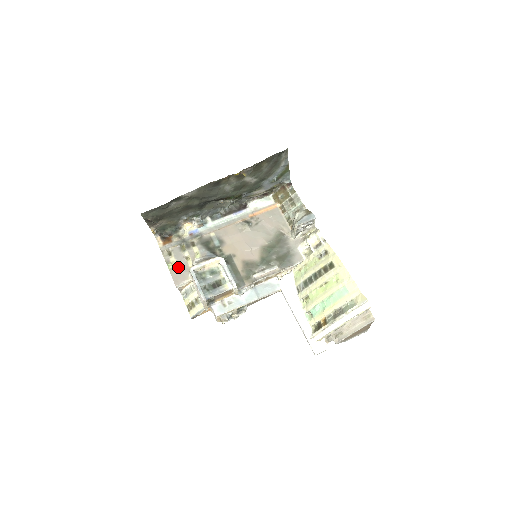
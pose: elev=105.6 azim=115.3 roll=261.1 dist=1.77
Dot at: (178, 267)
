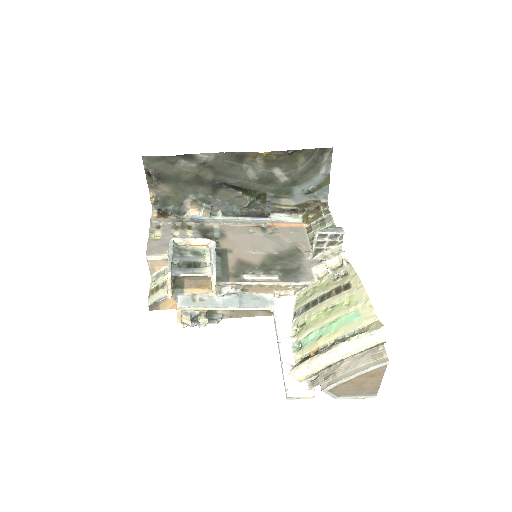
Dot at: (160, 240)
